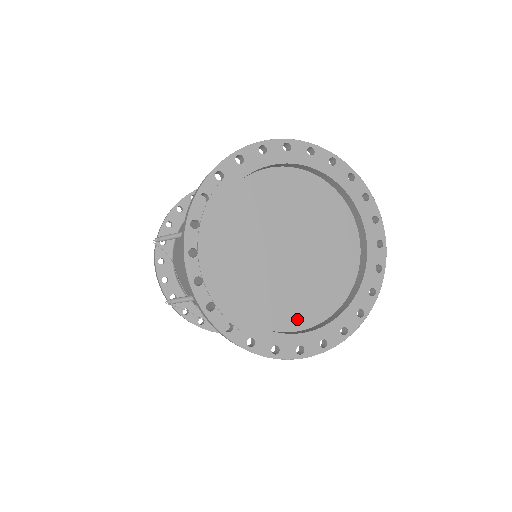
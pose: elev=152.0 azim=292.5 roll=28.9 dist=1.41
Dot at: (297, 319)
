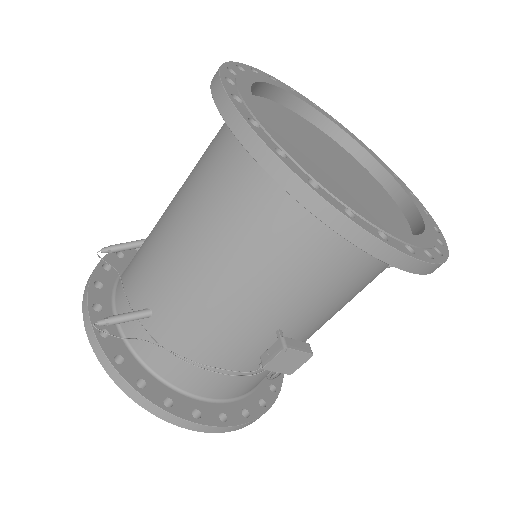
Dot at: occluded
